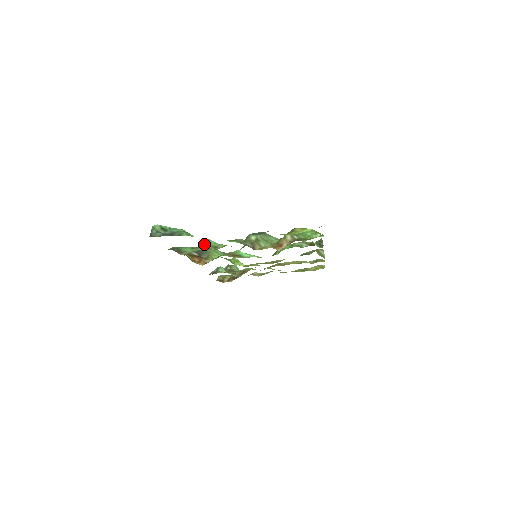
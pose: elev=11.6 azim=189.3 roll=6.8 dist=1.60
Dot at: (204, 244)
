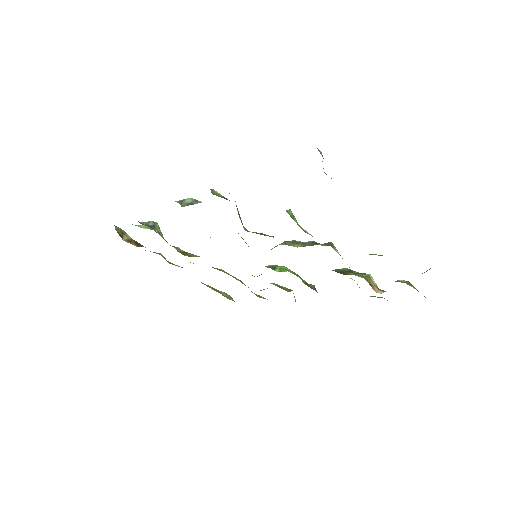
Dot at: (288, 212)
